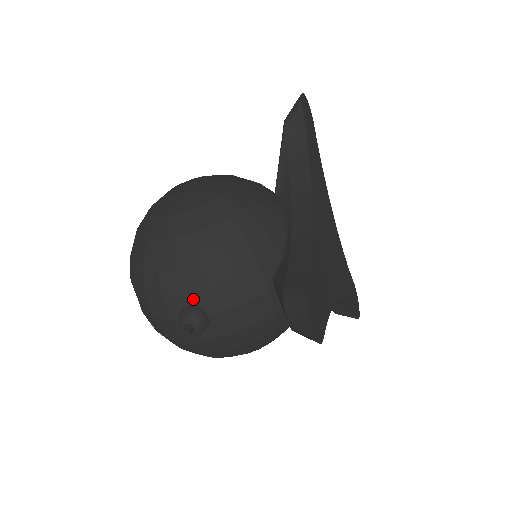
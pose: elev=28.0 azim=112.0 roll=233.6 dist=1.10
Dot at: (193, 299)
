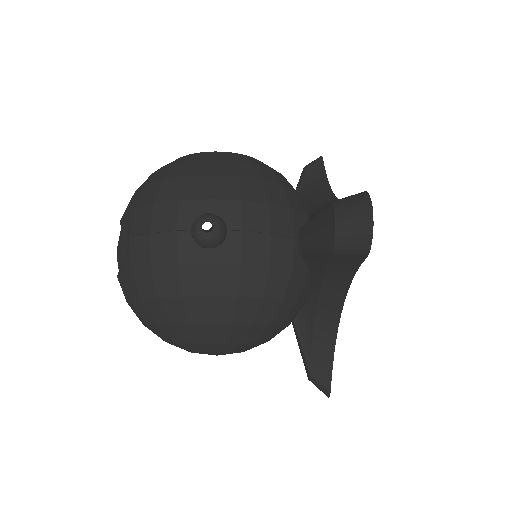
Dot at: (218, 207)
